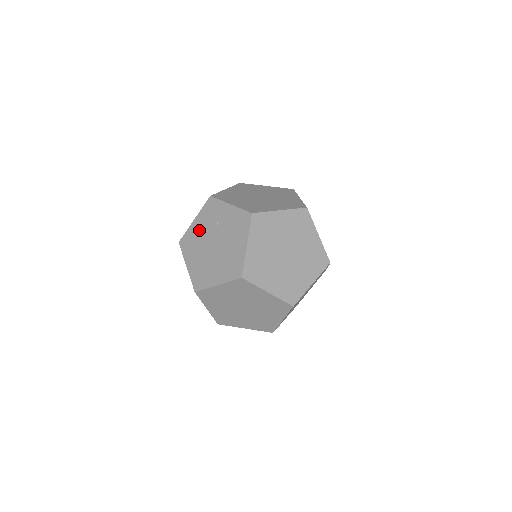
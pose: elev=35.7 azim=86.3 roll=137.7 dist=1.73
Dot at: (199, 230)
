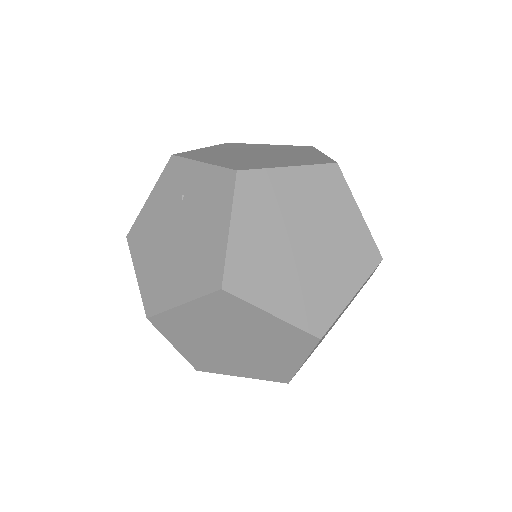
Dot at: (155, 213)
